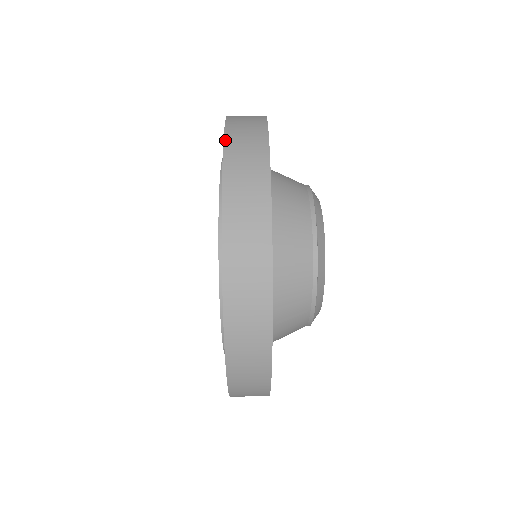
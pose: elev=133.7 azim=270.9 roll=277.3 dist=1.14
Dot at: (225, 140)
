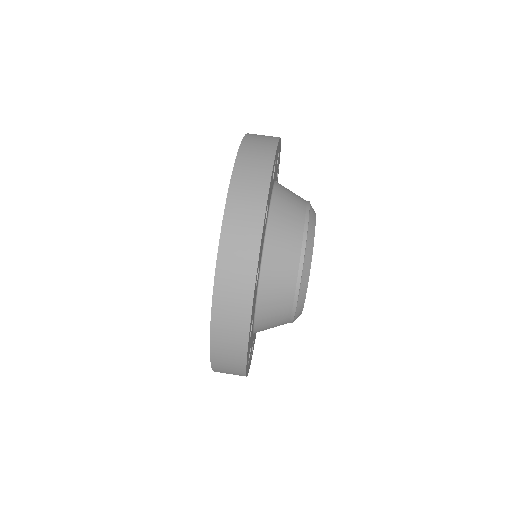
Dot at: (248, 133)
